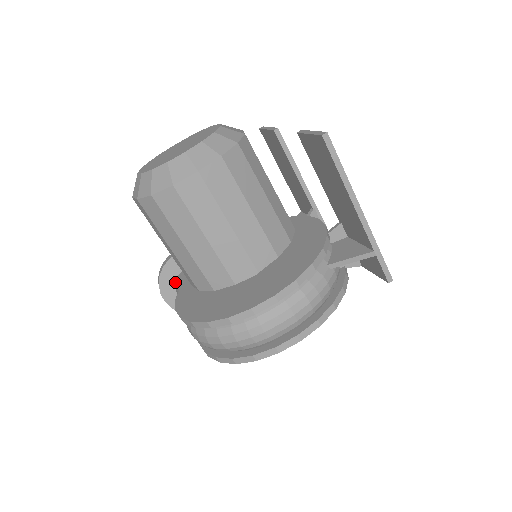
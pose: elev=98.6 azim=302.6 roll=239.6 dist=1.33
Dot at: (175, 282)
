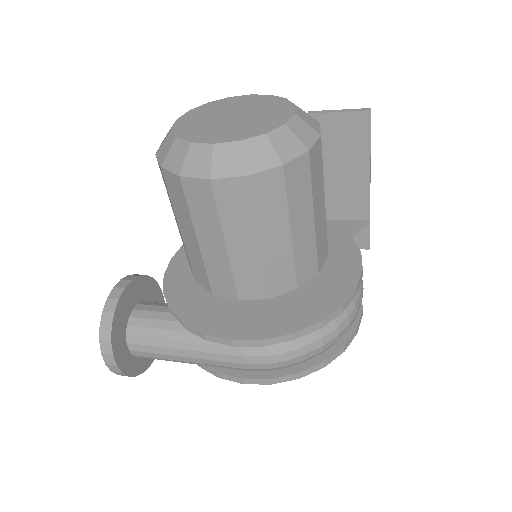
Dot at: (125, 332)
